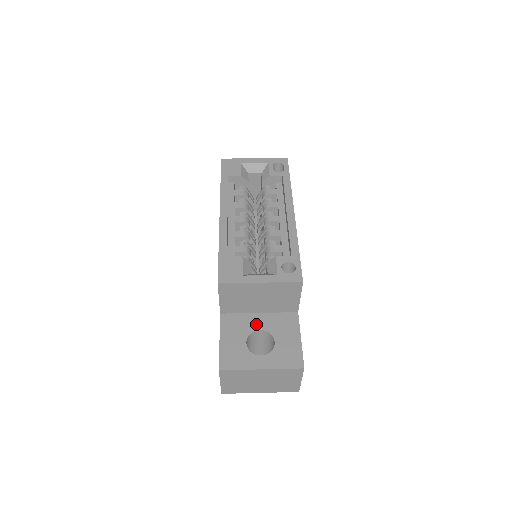
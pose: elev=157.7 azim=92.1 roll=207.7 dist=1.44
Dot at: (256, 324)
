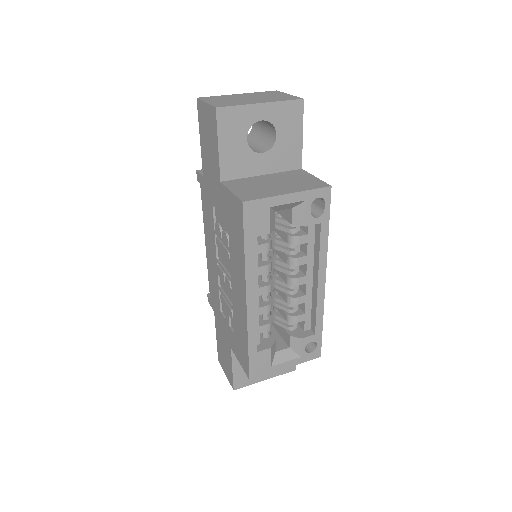
Dot at: occluded
